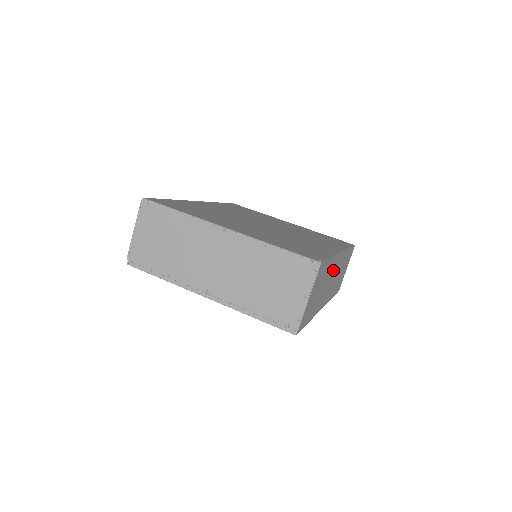
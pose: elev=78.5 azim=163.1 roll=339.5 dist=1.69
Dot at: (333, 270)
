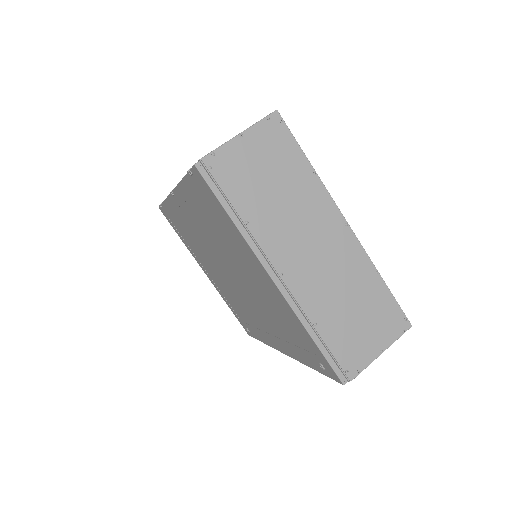
Dot at: occluded
